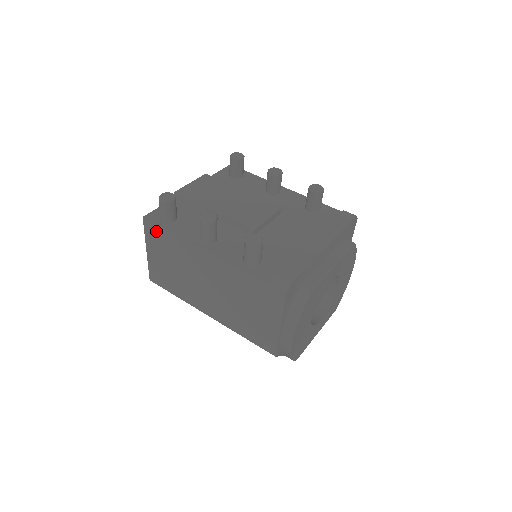
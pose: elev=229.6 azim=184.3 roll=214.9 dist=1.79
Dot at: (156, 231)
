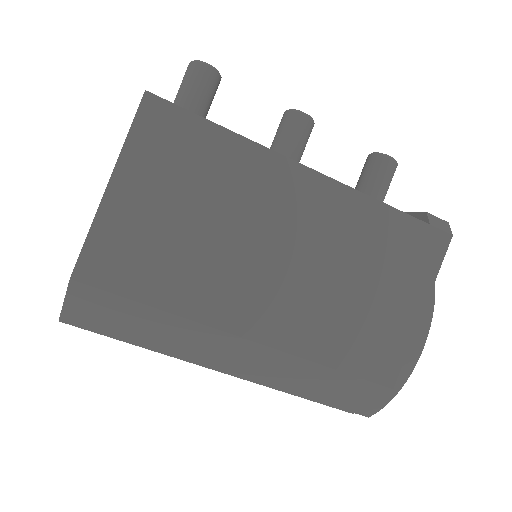
Dot at: (176, 127)
